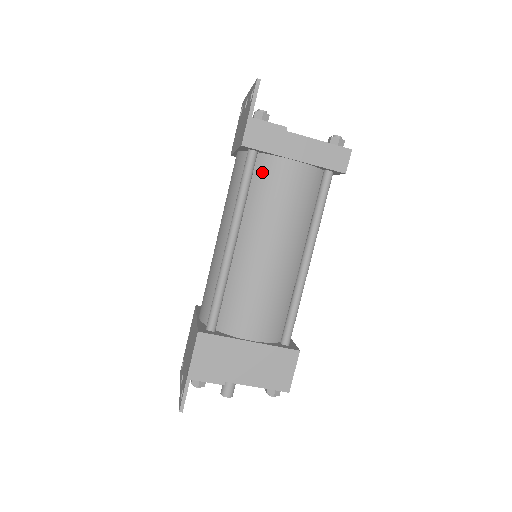
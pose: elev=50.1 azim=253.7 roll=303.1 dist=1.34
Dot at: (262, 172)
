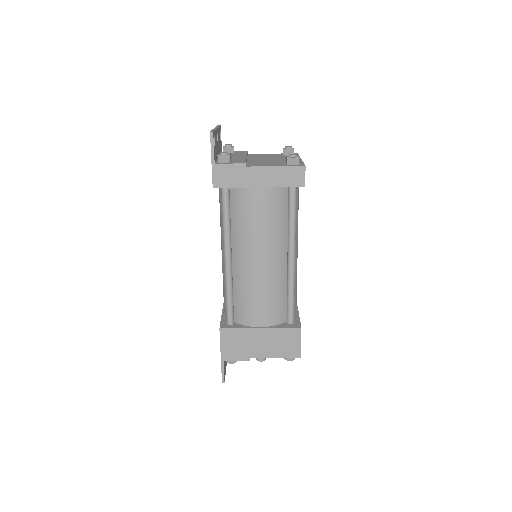
Dot at: (236, 201)
